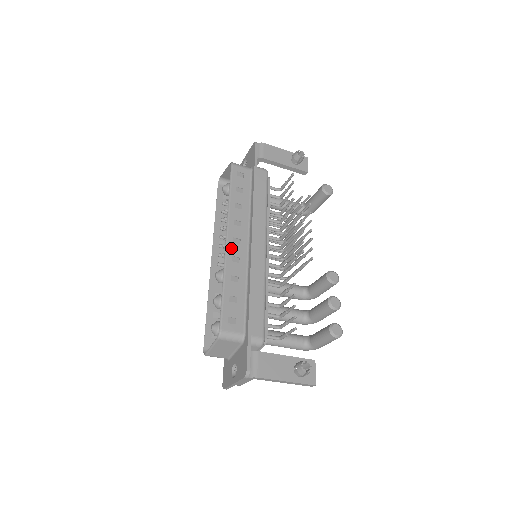
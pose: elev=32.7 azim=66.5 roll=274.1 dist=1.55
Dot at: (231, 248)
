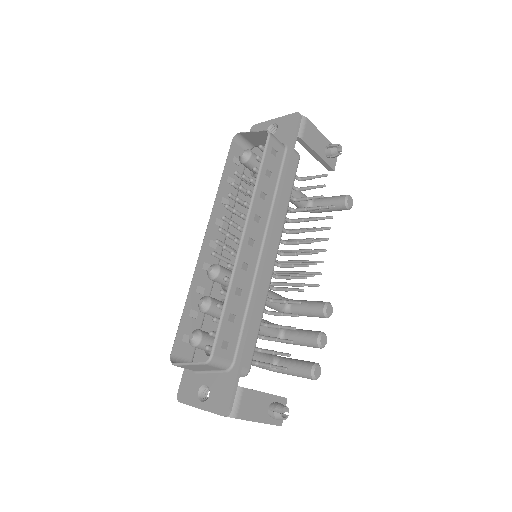
Dot at: (244, 251)
